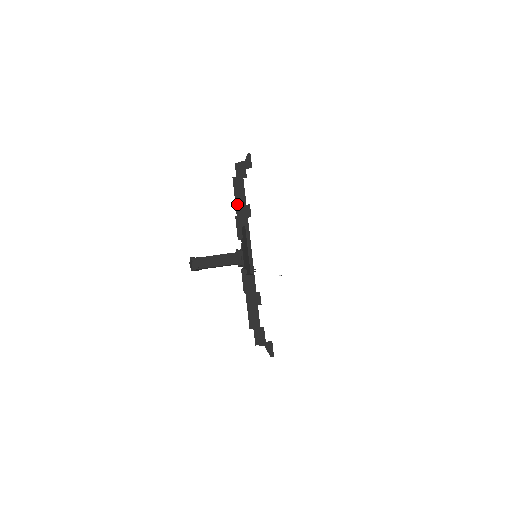
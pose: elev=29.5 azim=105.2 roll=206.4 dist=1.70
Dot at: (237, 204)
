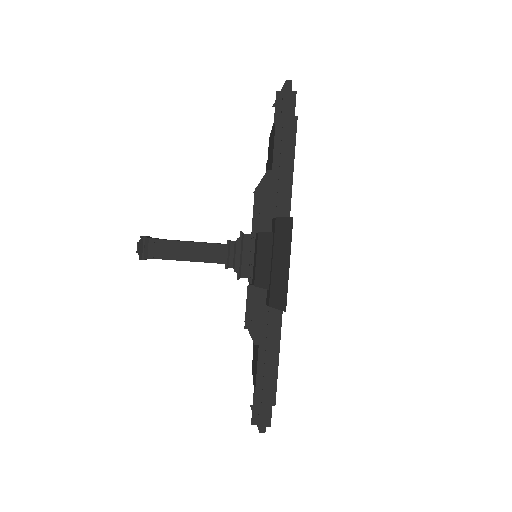
Dot at: (275, 170)
